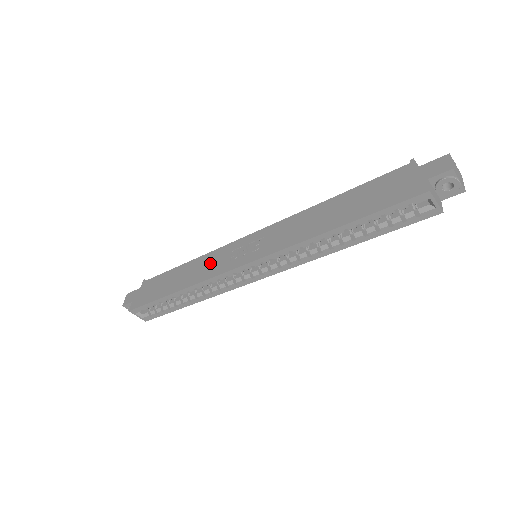
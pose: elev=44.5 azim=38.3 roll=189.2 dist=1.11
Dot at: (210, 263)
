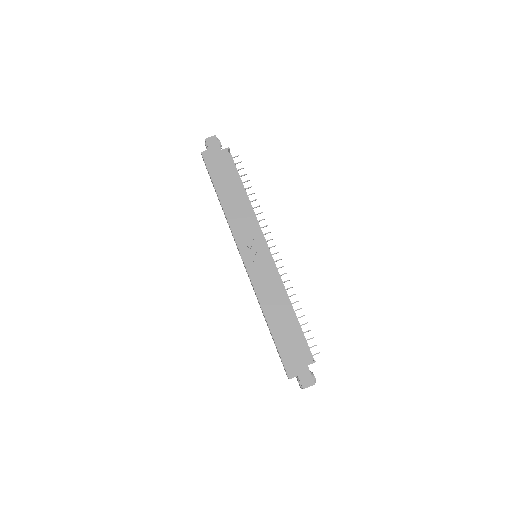
Dot at: (244, 222)
